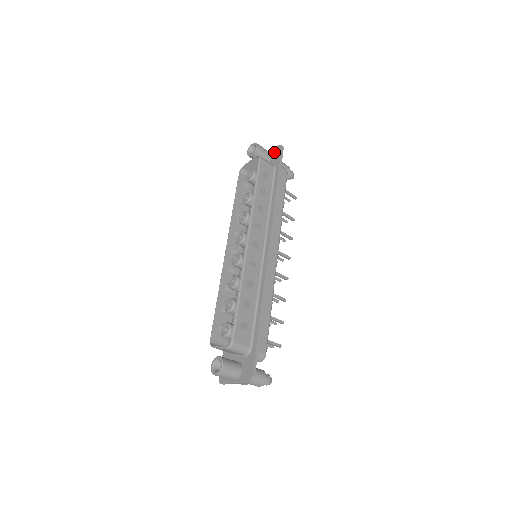
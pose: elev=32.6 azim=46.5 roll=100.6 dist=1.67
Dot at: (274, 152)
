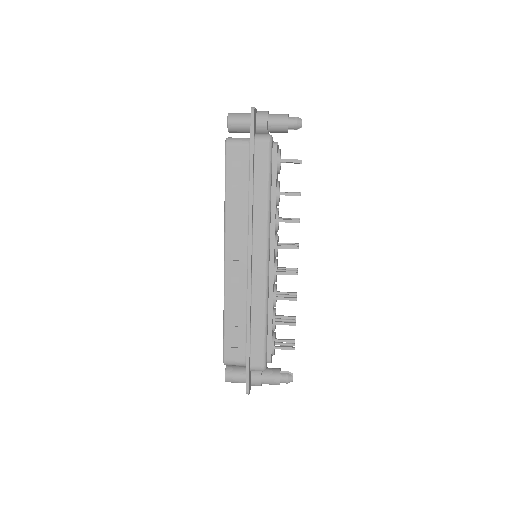
Dot at: occluded
